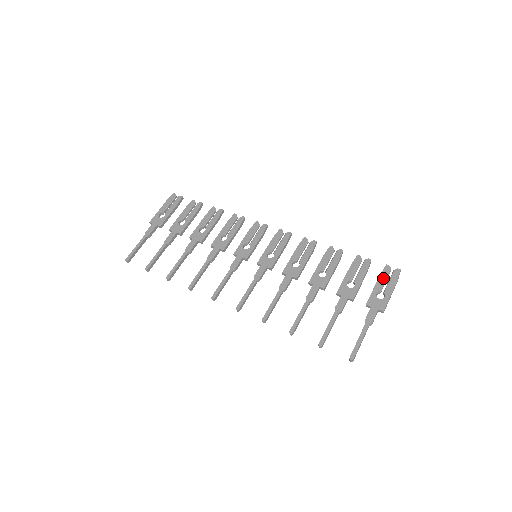
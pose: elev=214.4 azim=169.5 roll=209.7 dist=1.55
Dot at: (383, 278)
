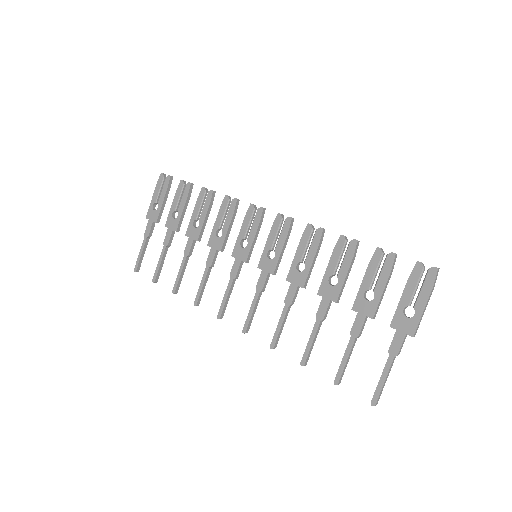
Dot at: (412, 284)
